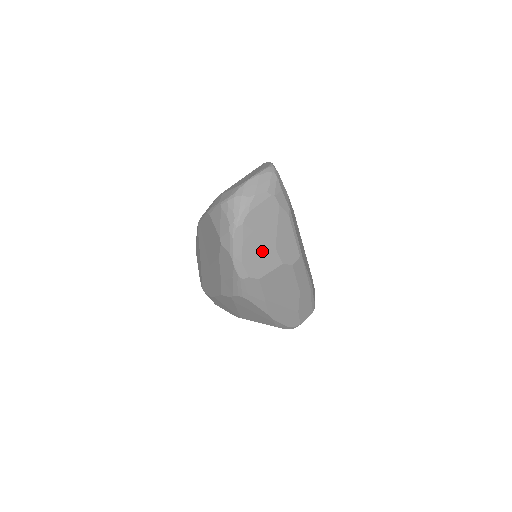
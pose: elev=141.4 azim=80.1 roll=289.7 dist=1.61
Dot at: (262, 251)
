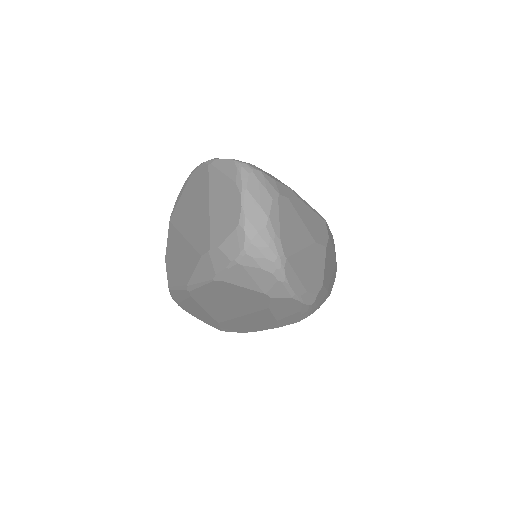
Dot at: (310, 260)
